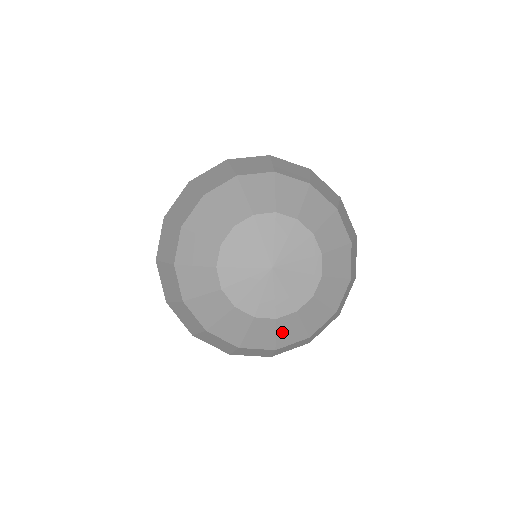
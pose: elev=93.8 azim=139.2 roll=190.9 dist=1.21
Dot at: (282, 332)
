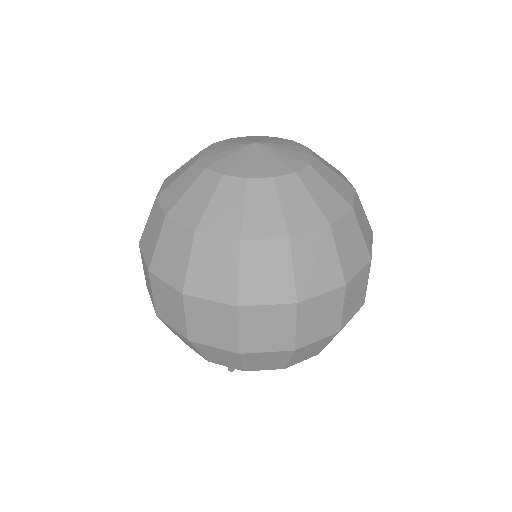
Dot at: (288, 204)
